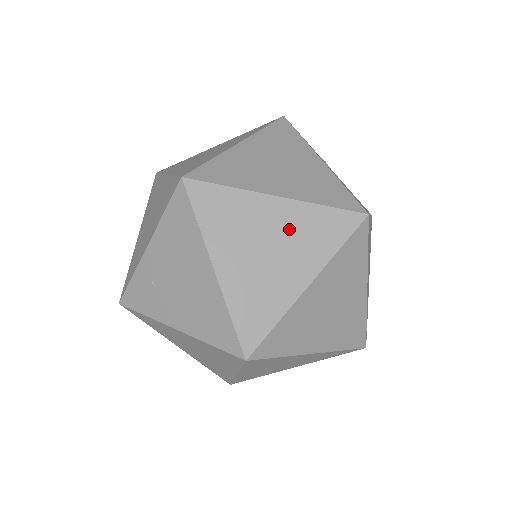
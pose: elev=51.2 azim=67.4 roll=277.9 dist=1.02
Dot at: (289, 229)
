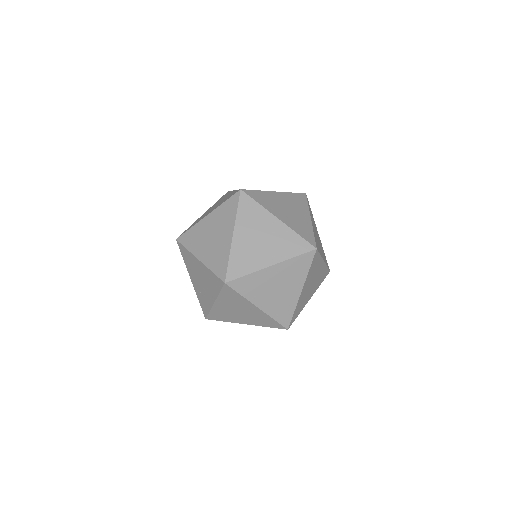
Dot at: (216, 222)
